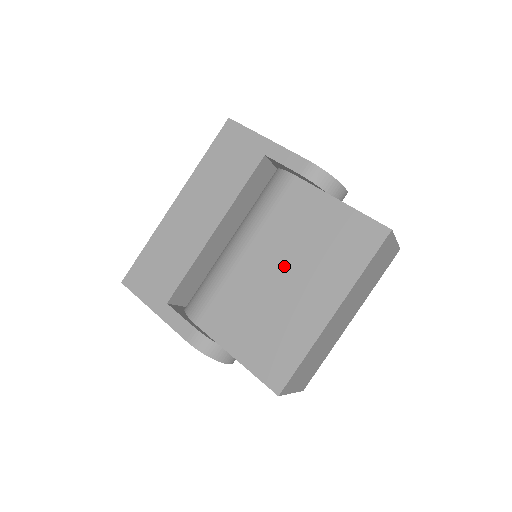
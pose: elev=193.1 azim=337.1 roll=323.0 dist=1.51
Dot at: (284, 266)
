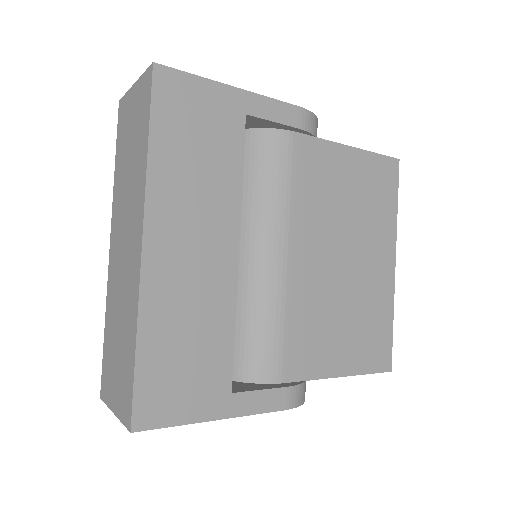
Dot at: (338, 247)
